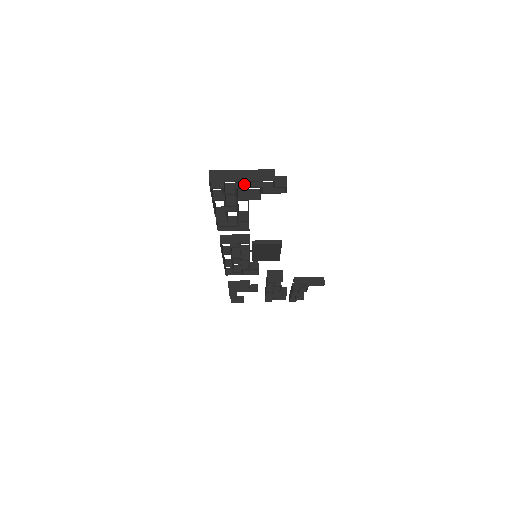
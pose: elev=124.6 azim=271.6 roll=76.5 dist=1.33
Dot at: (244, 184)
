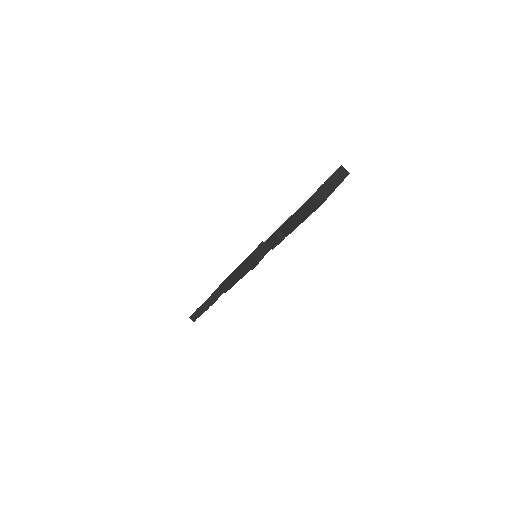
Dot at: occluded
